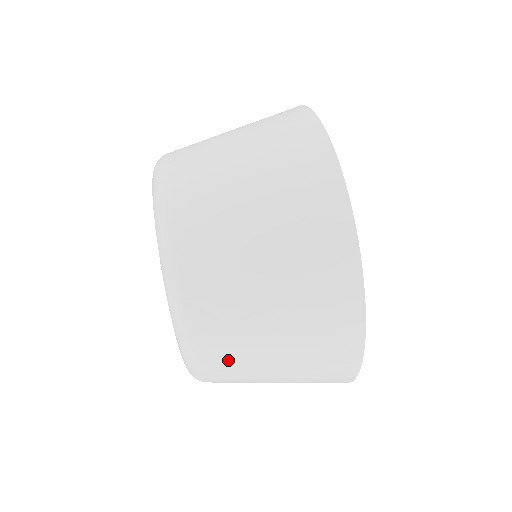
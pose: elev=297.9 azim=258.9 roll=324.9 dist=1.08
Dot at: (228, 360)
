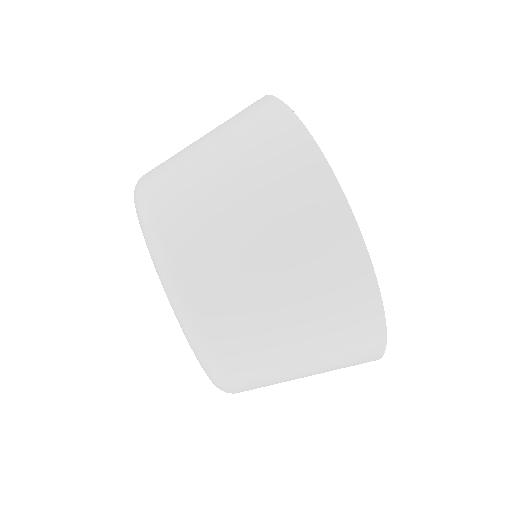
Dot at: occluded
